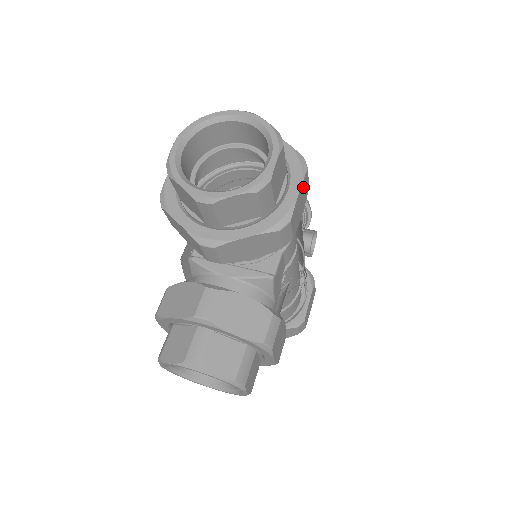
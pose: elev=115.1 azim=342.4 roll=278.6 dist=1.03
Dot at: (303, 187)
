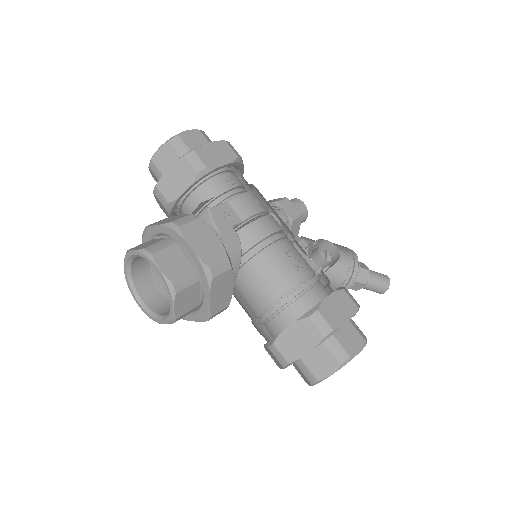
Dot at: (219, 146)
